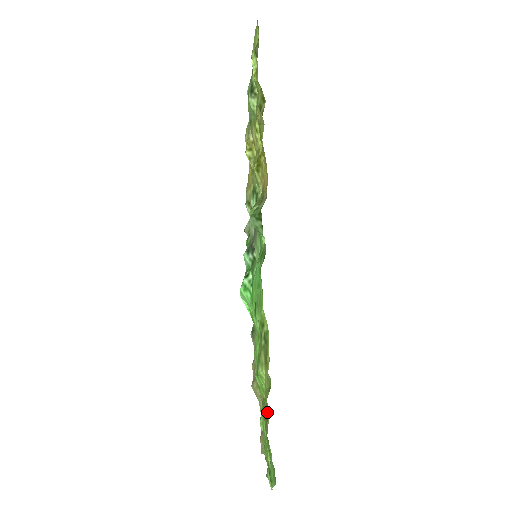
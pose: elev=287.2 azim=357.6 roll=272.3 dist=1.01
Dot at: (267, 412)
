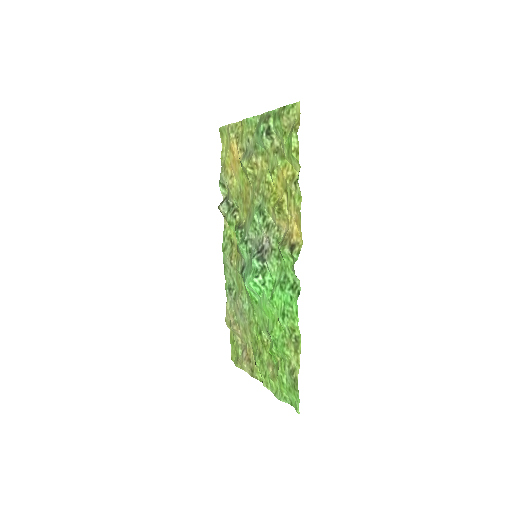
Dot at: (277, 365)
